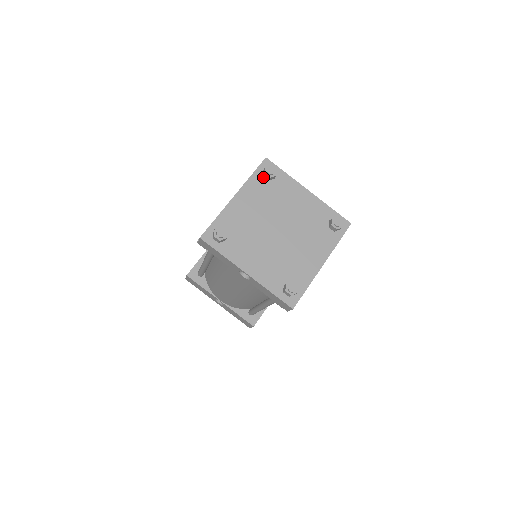
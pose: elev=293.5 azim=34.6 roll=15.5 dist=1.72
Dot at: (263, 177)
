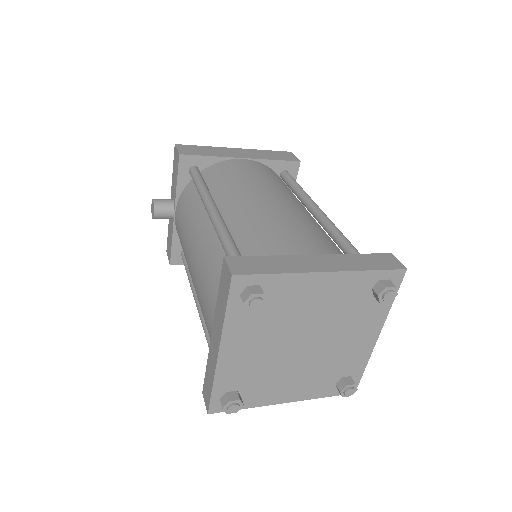
Dot at: occluded
